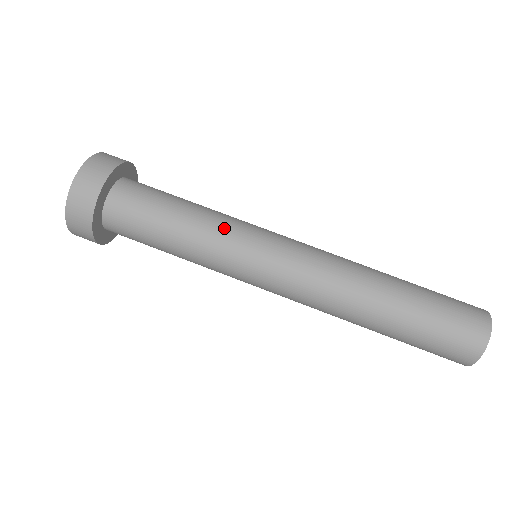
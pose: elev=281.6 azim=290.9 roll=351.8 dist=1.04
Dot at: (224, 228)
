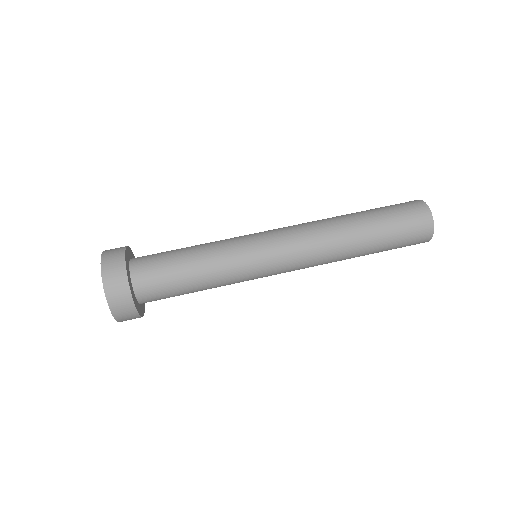
Dot at: (227, 253)
